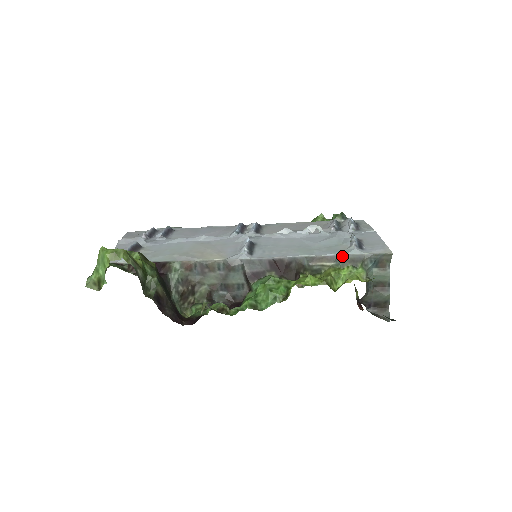
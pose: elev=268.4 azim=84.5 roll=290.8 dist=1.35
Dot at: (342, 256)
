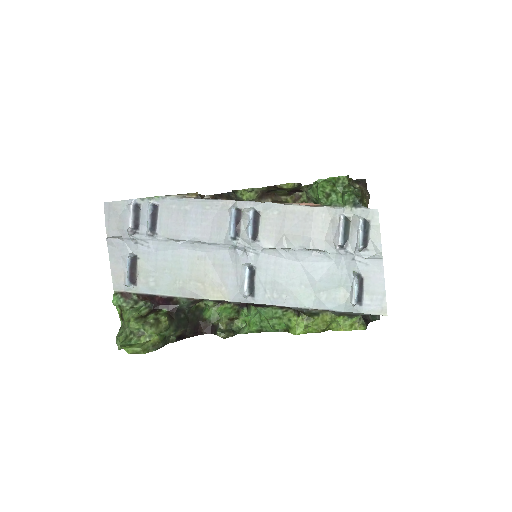
Dot at: (340, 312)
